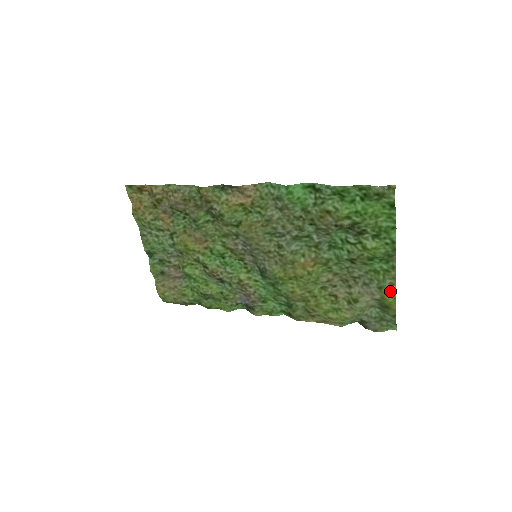
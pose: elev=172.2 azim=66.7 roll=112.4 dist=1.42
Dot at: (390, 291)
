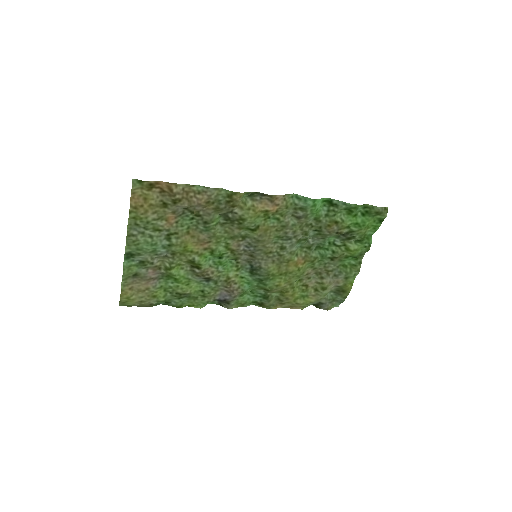
Dot at: (352, 280)
